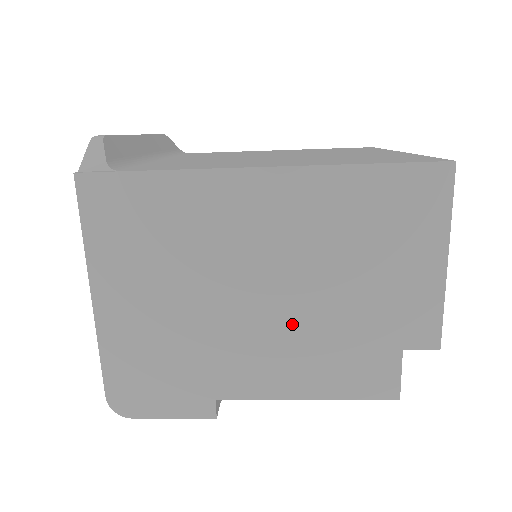
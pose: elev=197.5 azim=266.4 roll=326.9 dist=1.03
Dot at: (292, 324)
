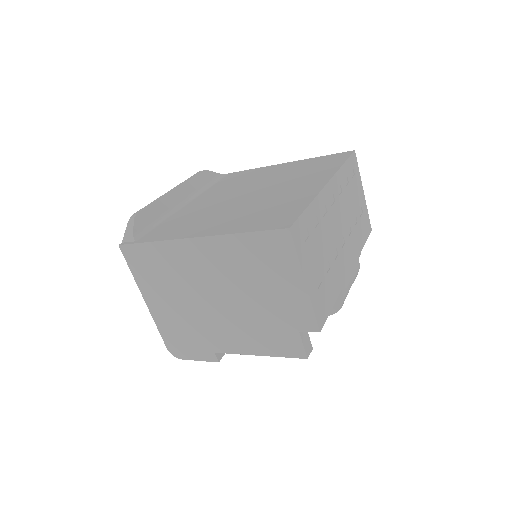
Dot at: (237, 316)
